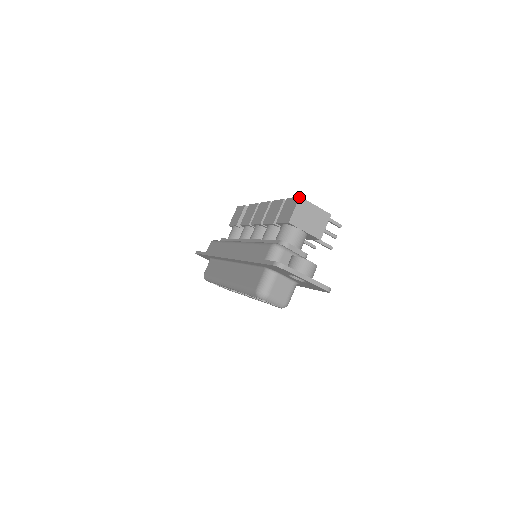
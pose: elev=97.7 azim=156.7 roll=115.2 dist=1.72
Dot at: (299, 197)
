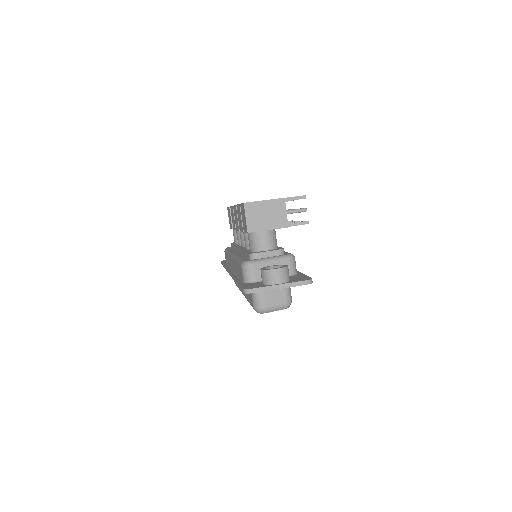
Dot at: (243, 204)
